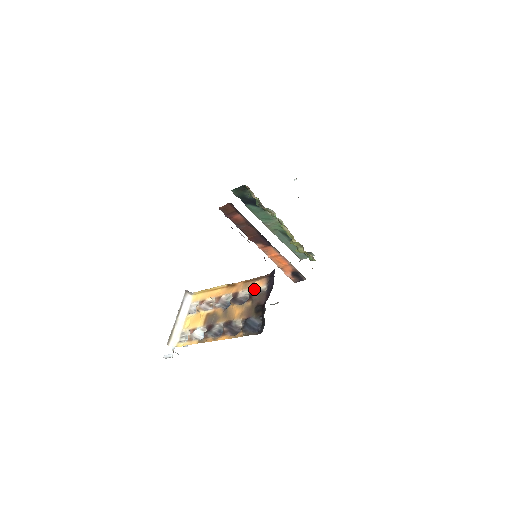
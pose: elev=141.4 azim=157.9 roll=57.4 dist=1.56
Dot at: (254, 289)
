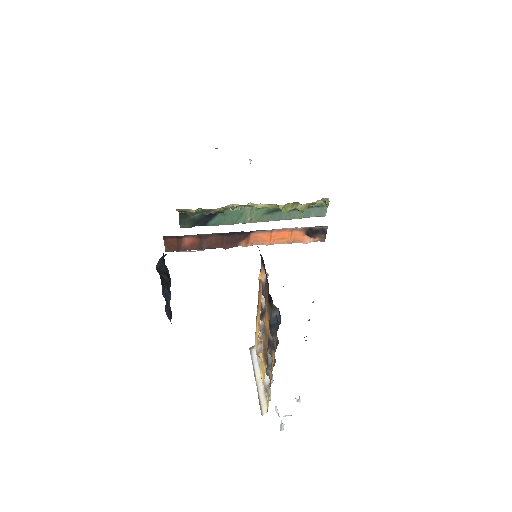
Dot at: occluded
